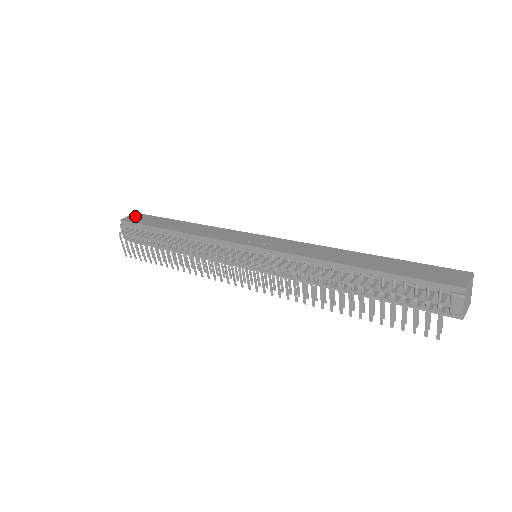
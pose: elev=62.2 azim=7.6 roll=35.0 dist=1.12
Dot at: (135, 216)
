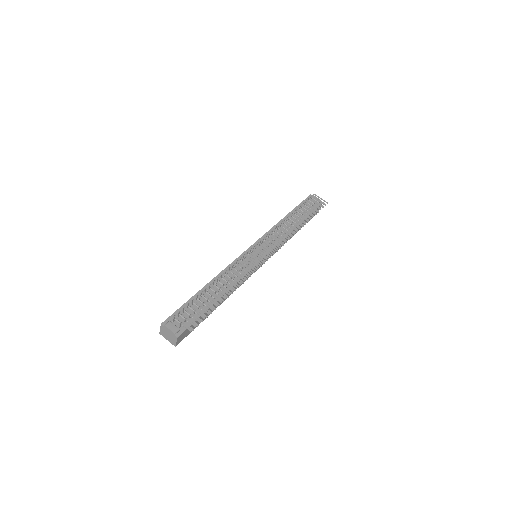
Dot at: occluded
